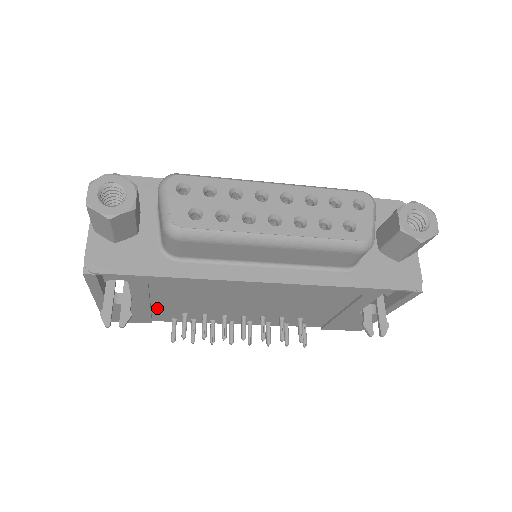
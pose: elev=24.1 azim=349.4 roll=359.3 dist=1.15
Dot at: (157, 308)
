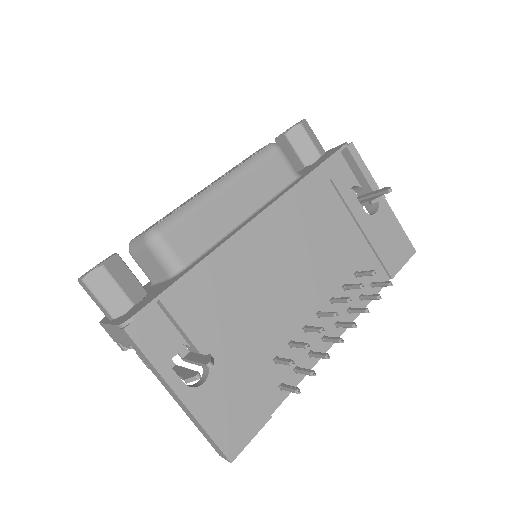
Dot at: (244, 370)
